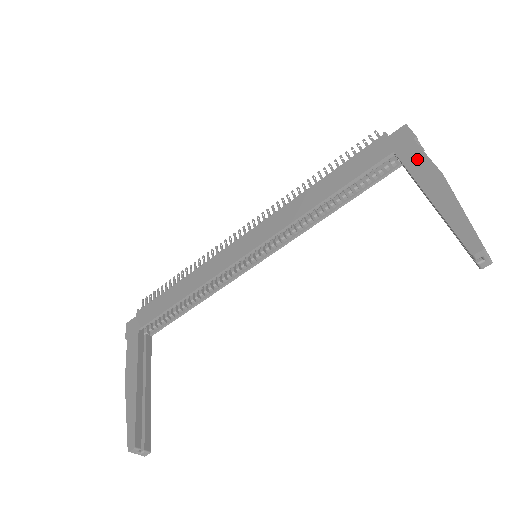
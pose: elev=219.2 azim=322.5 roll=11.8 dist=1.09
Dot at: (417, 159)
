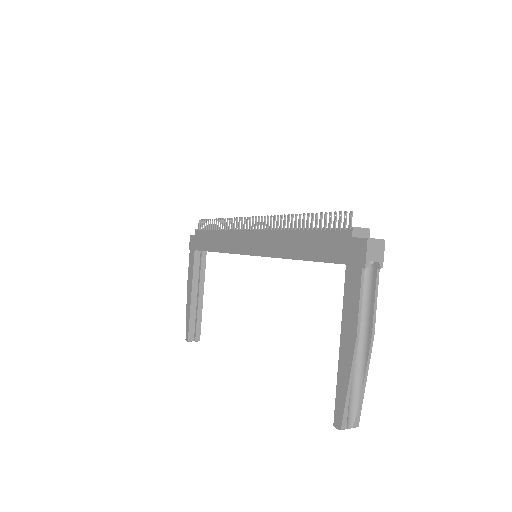
Dot at: (352, 297)
